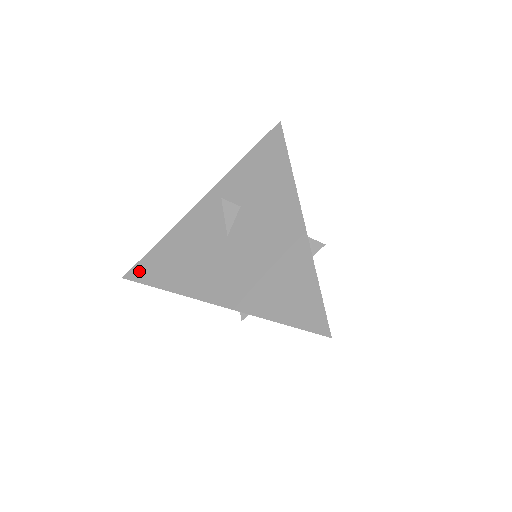
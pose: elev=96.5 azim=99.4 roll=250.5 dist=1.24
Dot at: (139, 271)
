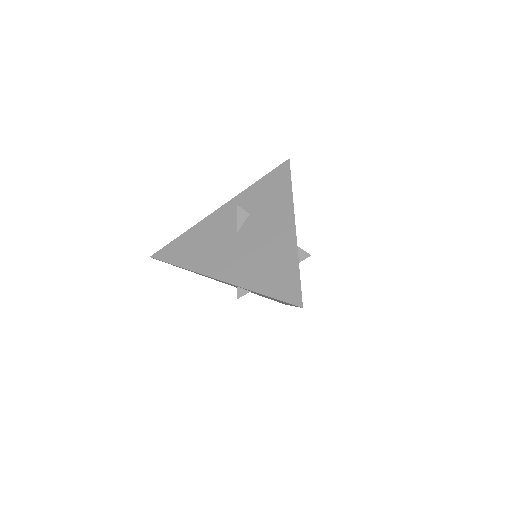
Dot at: (164, 253)
